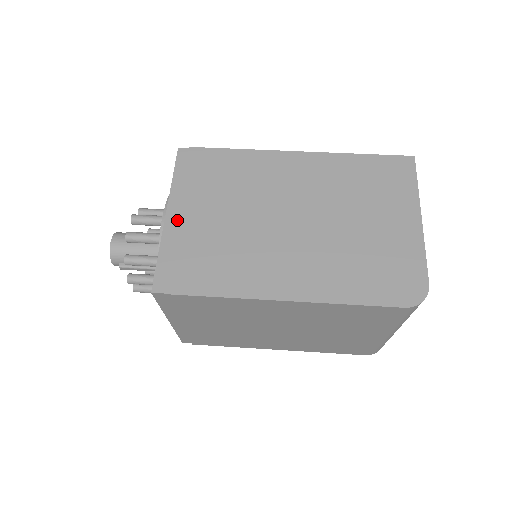
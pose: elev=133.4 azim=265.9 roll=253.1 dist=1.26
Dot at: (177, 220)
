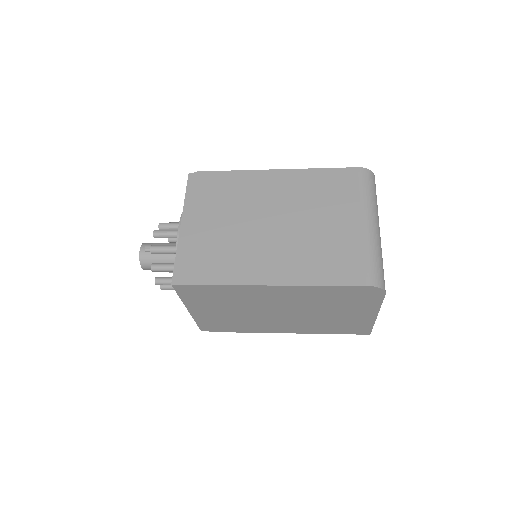
Dot at: occluded
